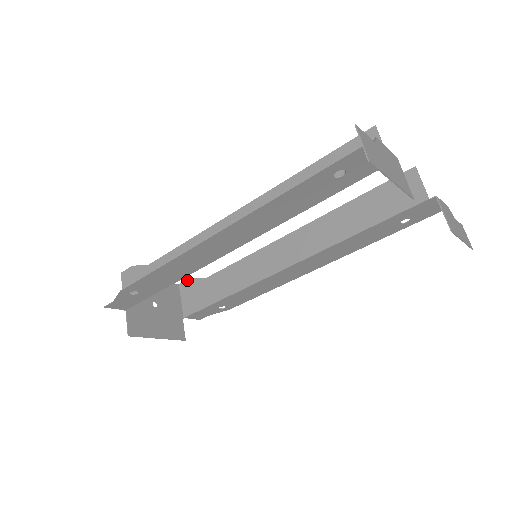
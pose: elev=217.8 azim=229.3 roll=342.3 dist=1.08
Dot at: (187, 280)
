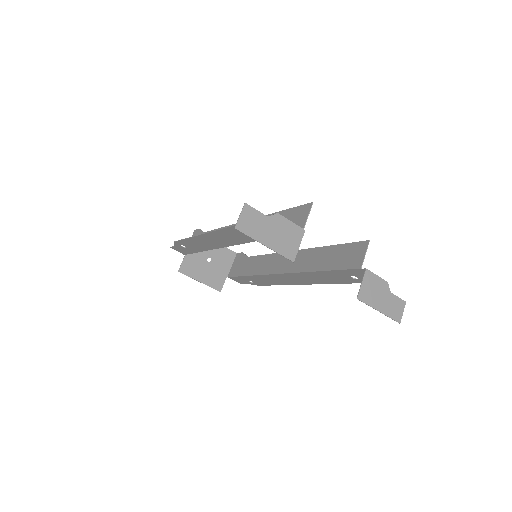
Dot at: (241, 253)
